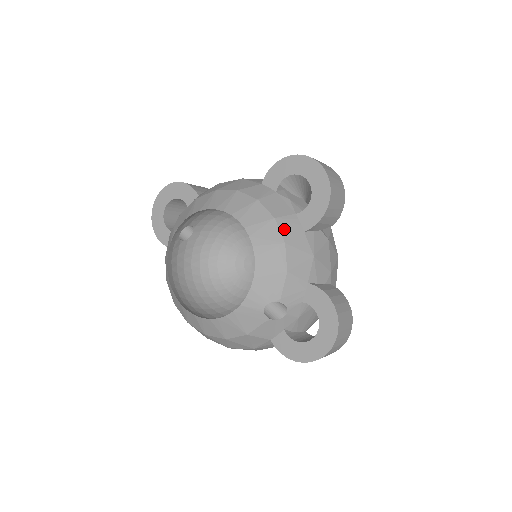
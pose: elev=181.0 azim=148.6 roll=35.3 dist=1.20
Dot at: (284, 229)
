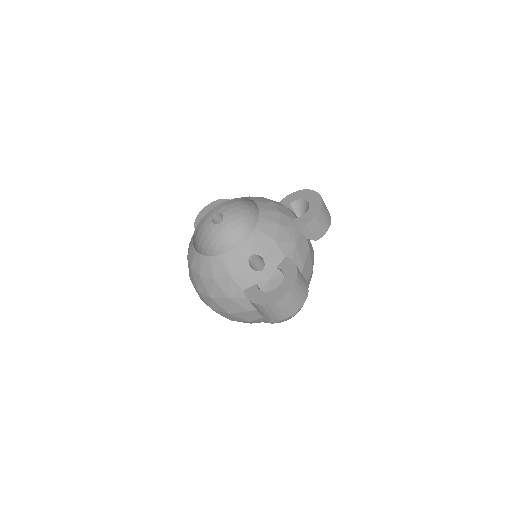
Dot at: (283, 219)
